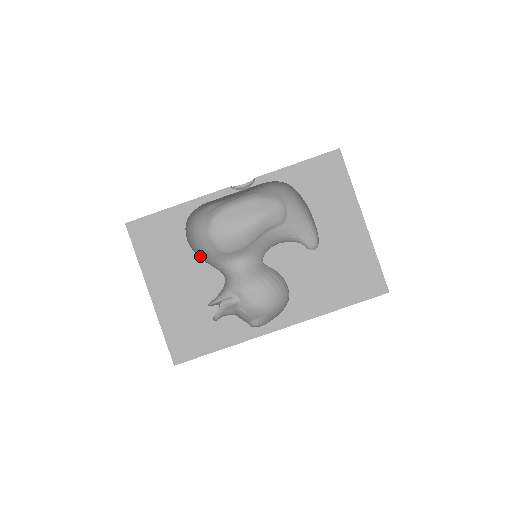
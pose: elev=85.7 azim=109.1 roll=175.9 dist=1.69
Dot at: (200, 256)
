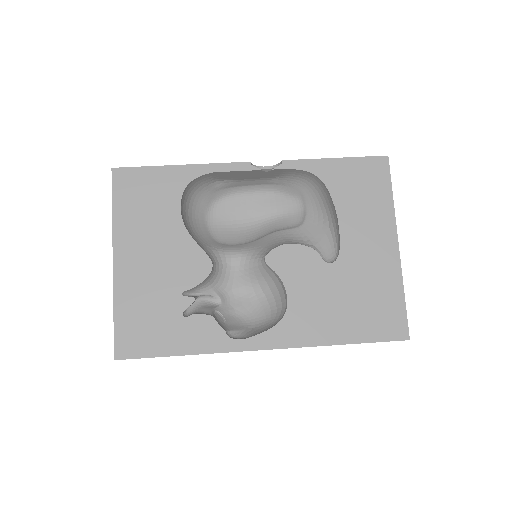
Dot at: (190, 233)
